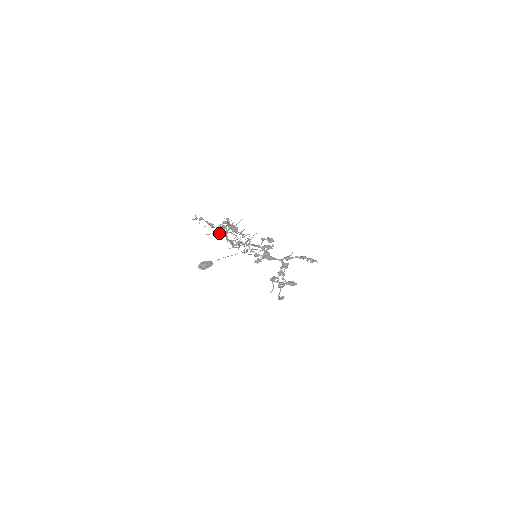
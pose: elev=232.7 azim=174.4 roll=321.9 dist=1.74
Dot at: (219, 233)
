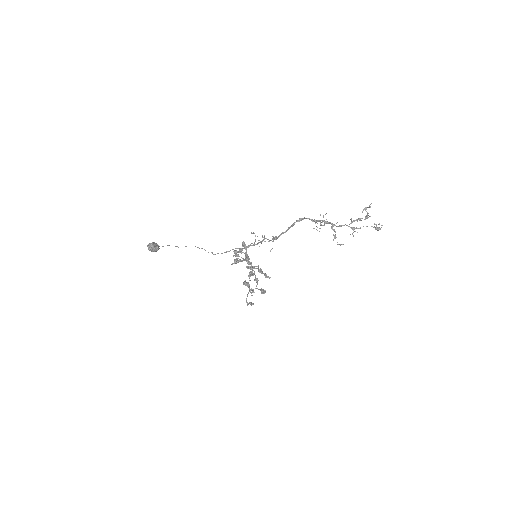
Dot at: (373, 227)
